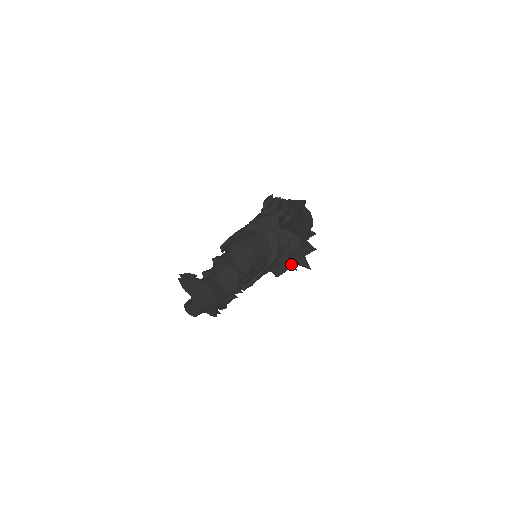
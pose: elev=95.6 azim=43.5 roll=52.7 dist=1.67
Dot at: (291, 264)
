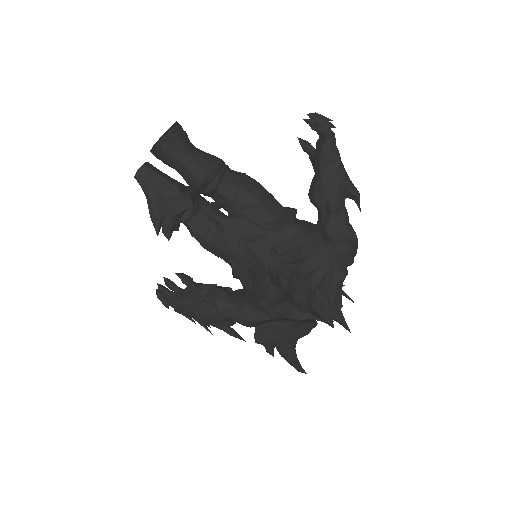
Dot at: (285, 278)
